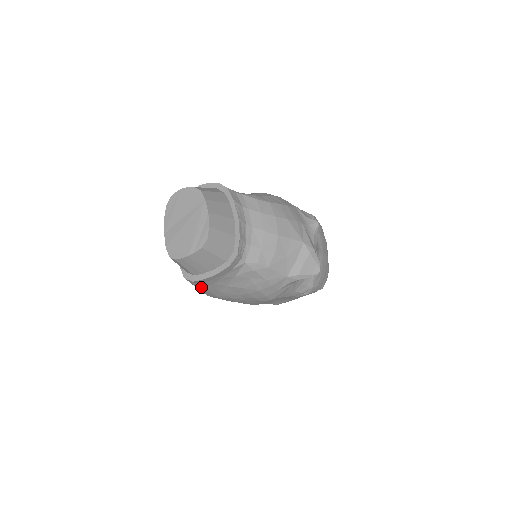
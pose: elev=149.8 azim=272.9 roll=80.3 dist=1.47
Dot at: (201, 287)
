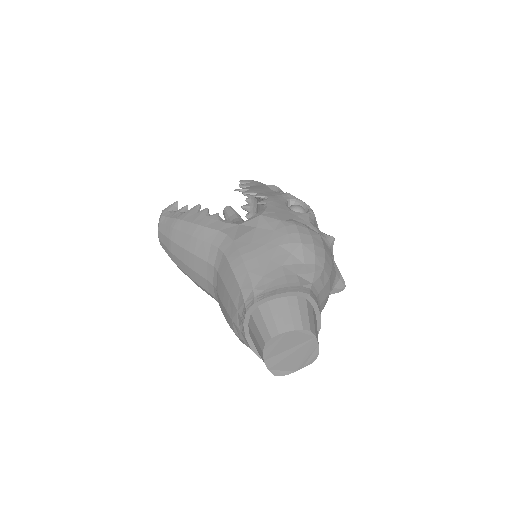
Dot at: occluded
